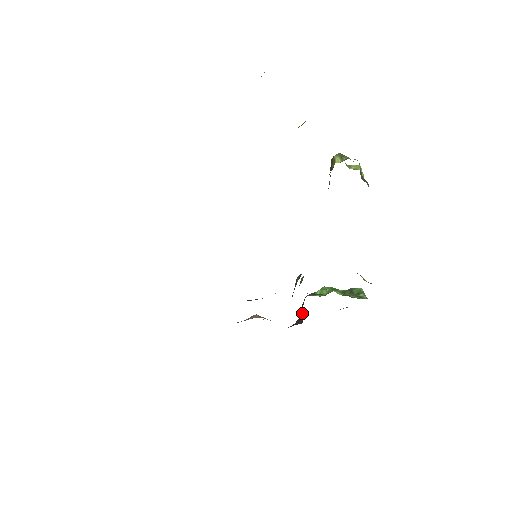
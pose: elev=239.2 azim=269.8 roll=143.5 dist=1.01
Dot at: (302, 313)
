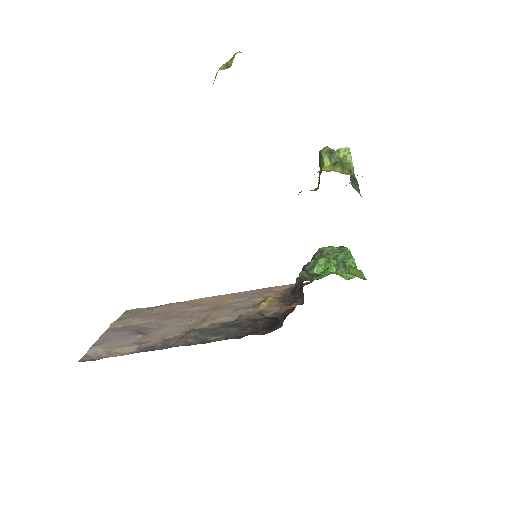
Dot at: occluded
